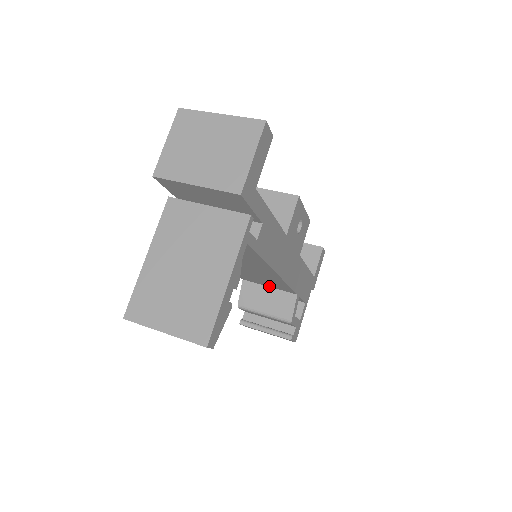
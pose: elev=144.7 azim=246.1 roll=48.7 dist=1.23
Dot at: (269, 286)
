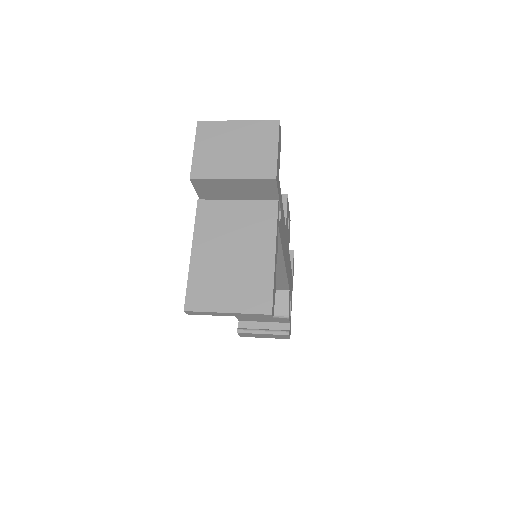
Dot at: occluded
